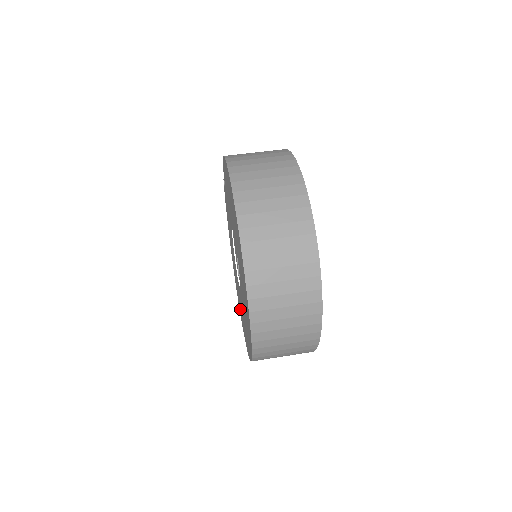
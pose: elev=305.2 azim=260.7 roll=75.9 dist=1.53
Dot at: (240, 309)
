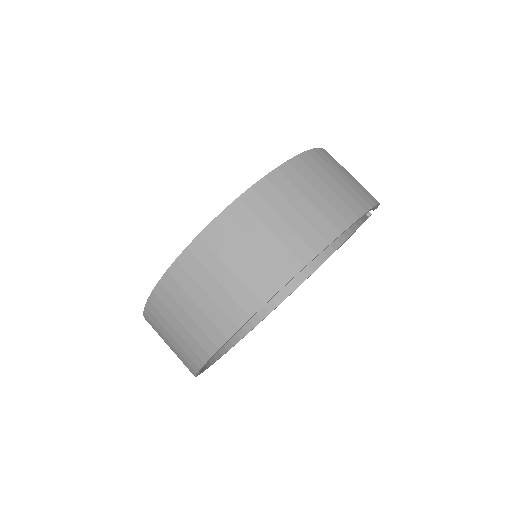
Dot at: occluded
